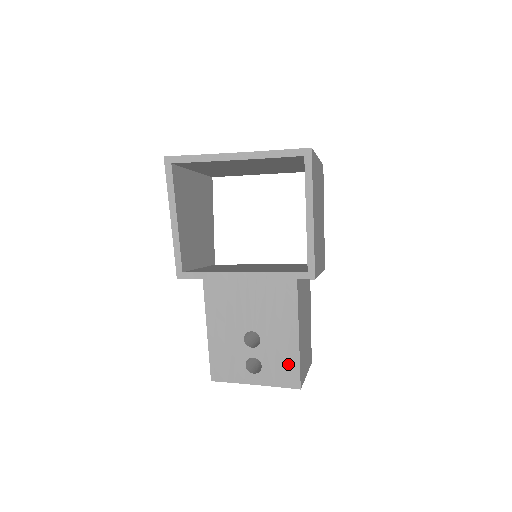
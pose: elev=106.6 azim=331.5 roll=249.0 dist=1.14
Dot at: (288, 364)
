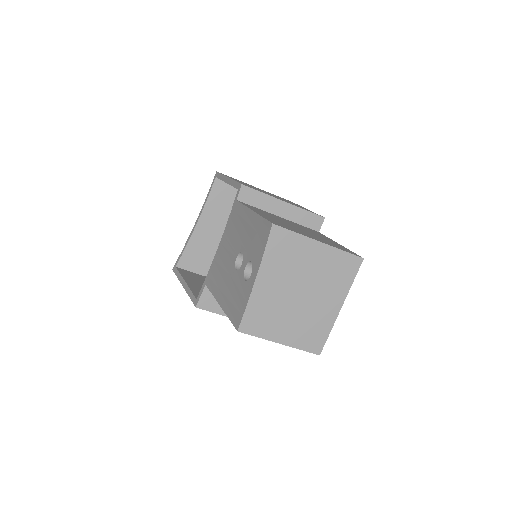
Dot at: (259, 230)
